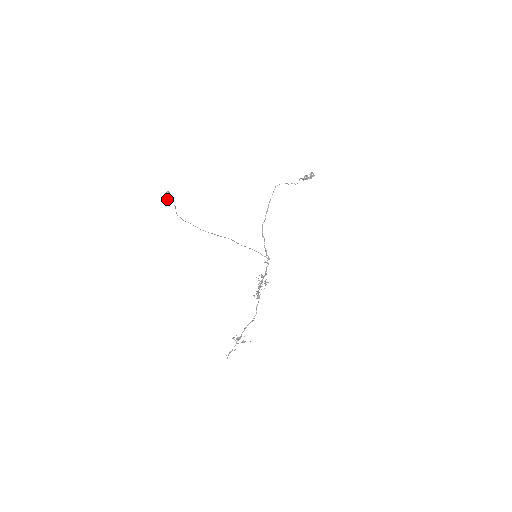
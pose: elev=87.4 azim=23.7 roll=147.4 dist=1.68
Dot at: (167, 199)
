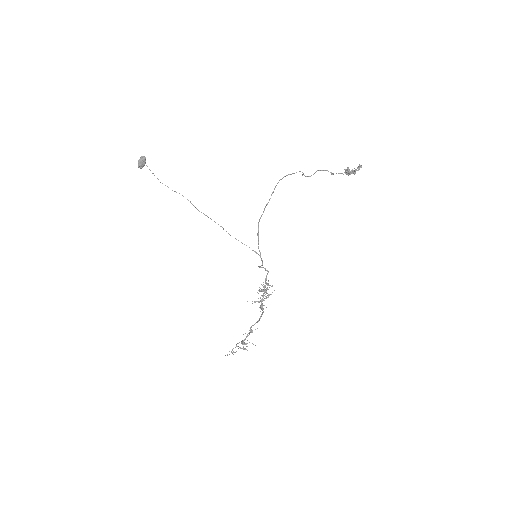
Dot at: (138, 164)
